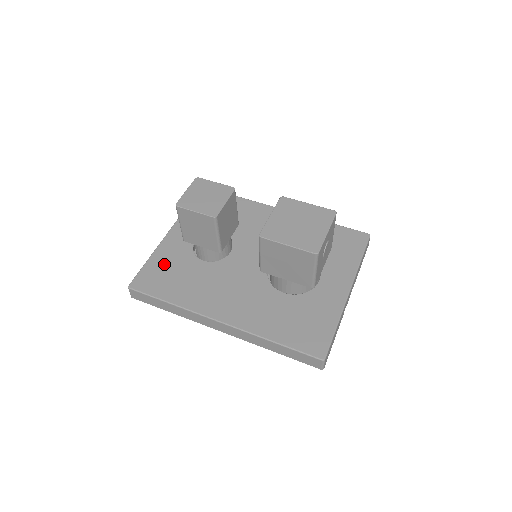
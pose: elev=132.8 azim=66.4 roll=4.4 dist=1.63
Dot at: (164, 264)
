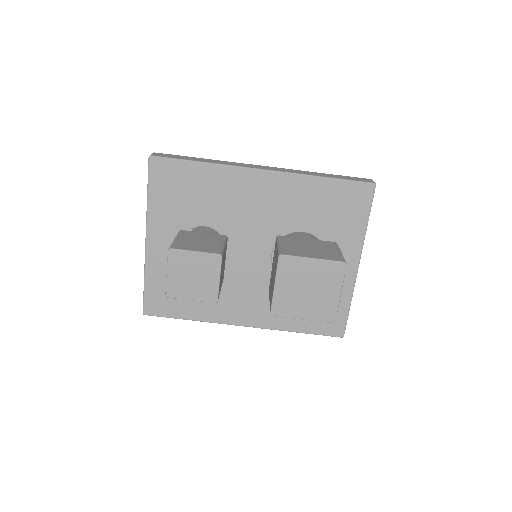
Dot at: (164, 282)
